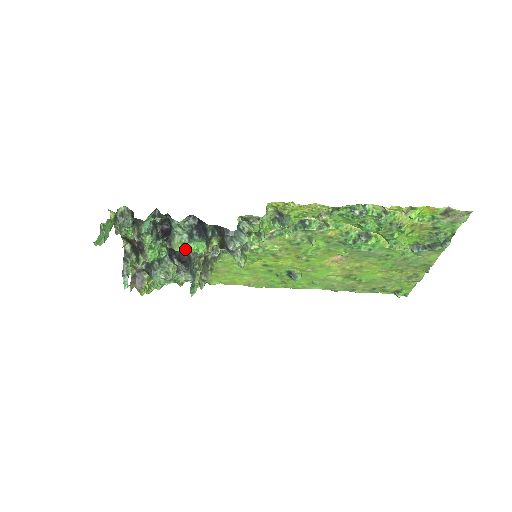
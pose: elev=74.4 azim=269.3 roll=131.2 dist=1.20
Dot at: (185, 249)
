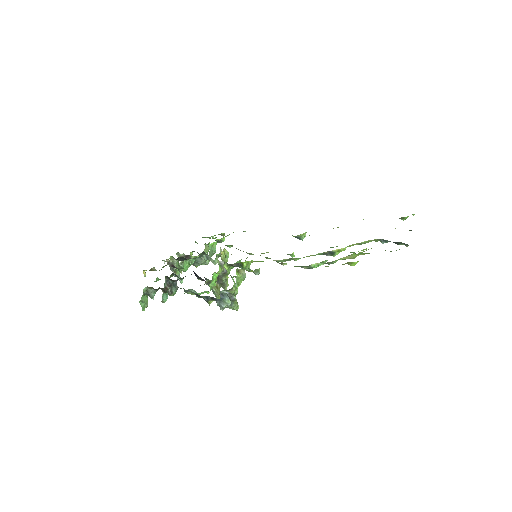
Dot at: occluded
